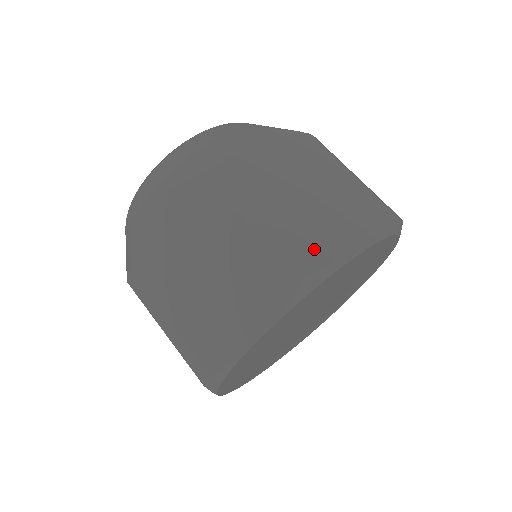
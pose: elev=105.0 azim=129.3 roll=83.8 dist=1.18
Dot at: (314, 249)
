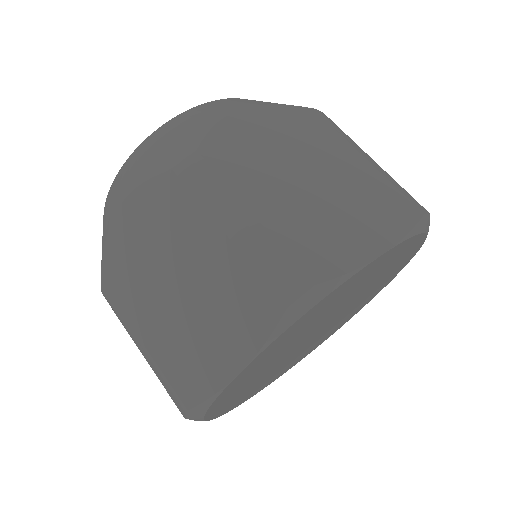
Dot at: (304, 263)
